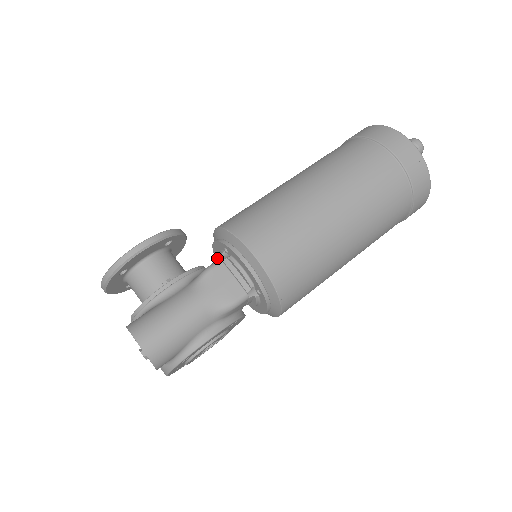
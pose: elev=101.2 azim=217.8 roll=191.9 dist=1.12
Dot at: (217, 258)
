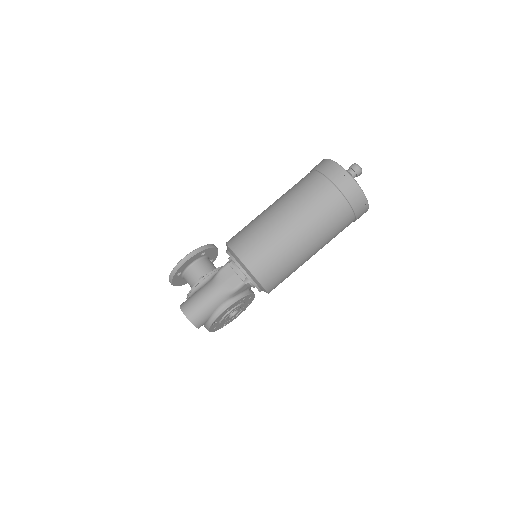
Dot at: occluded
